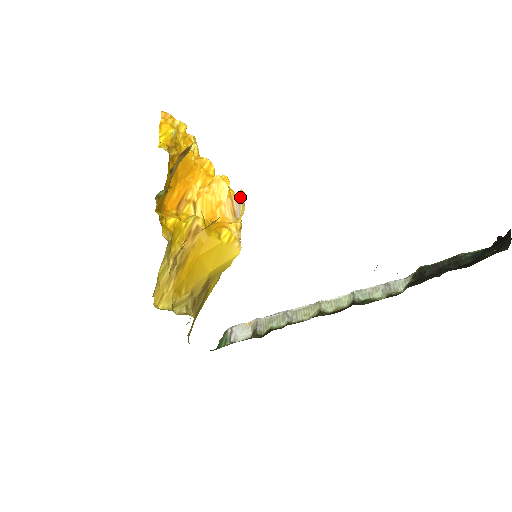
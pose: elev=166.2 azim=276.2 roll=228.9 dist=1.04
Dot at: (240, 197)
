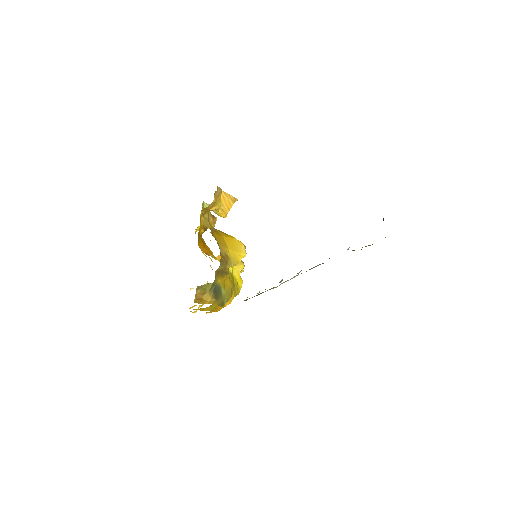
Dot at: (241, 260)
